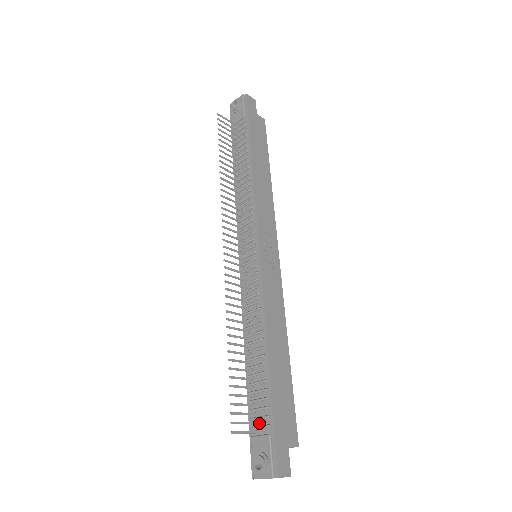
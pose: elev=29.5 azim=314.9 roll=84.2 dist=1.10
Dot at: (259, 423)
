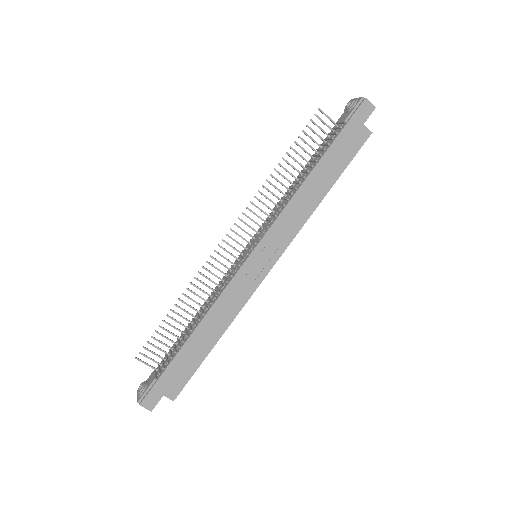
Dot at: (161, 367)
